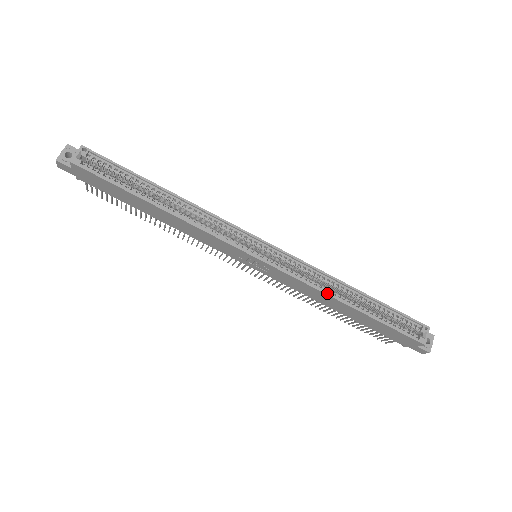
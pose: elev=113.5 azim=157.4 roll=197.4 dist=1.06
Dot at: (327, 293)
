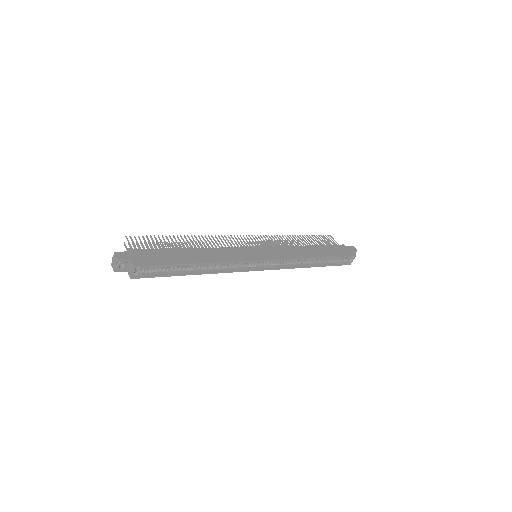
Dot at: occluded
